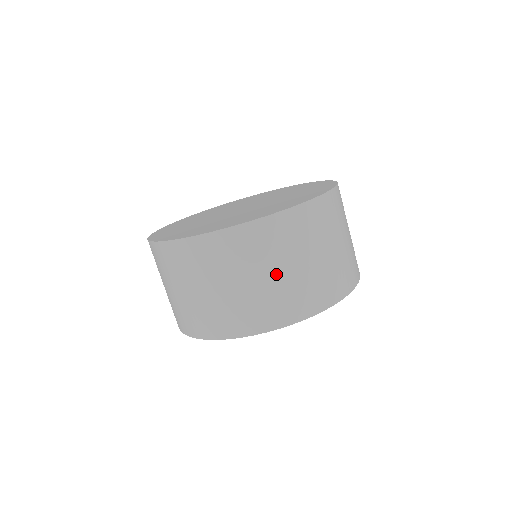
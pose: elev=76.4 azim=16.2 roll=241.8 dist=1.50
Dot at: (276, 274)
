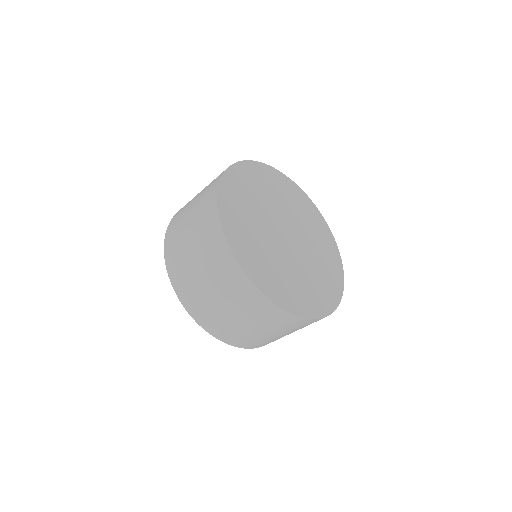
Dot at: occluded
